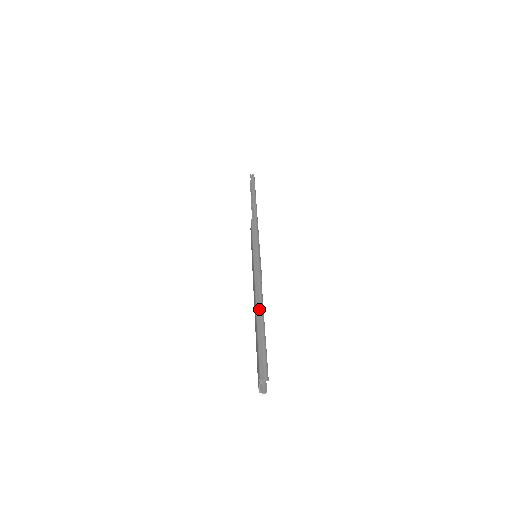
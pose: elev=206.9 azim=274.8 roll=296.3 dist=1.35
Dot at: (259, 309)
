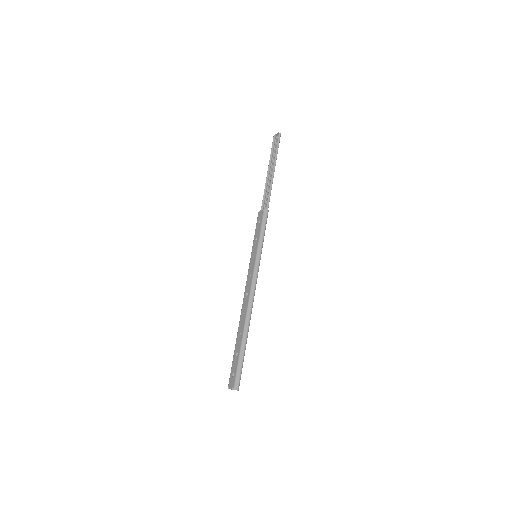
Dot at: (247, 325)
